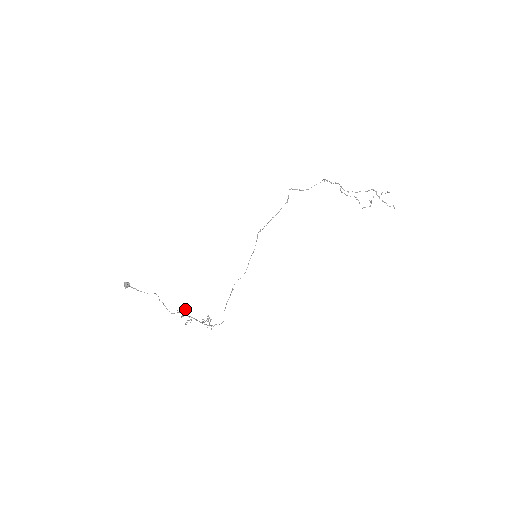
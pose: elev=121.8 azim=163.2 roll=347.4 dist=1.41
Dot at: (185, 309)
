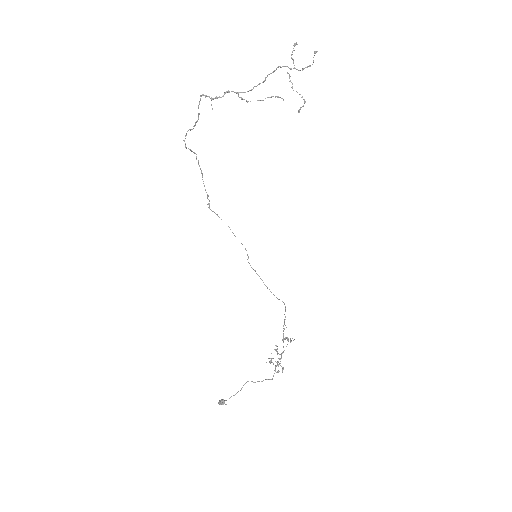
Dot at: occluded
